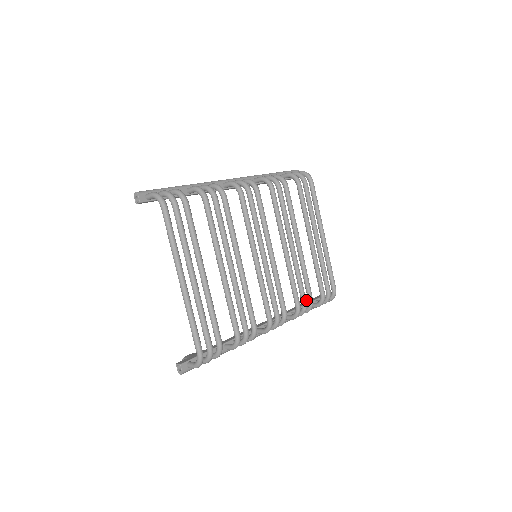
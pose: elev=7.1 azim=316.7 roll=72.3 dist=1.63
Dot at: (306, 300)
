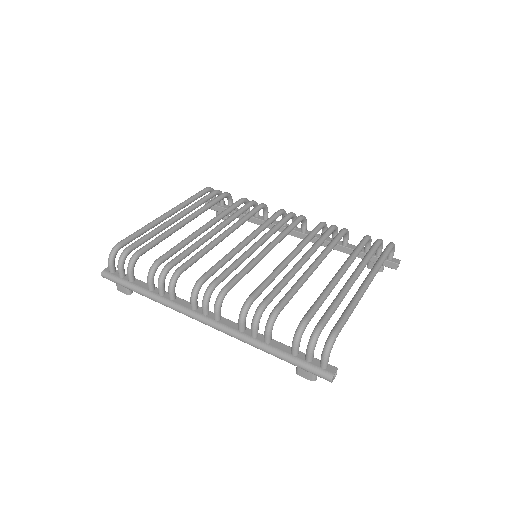
Dot at: occluded
